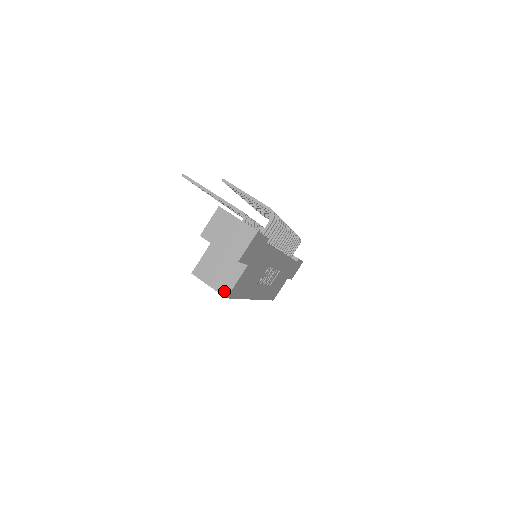
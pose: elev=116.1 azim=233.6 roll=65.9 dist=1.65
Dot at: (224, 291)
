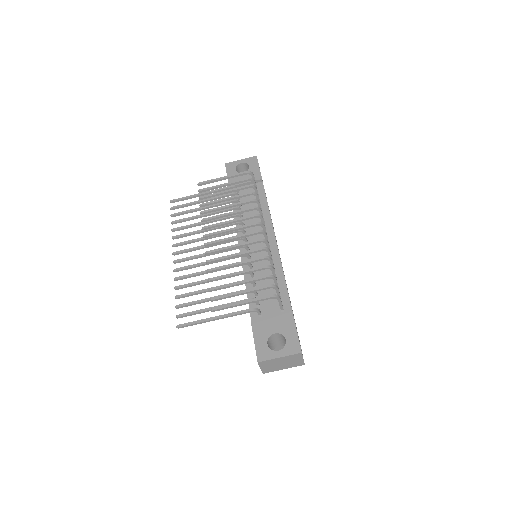
Dot at: occluded
